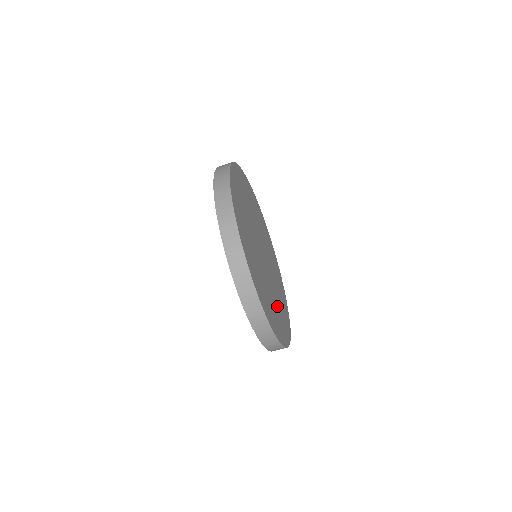
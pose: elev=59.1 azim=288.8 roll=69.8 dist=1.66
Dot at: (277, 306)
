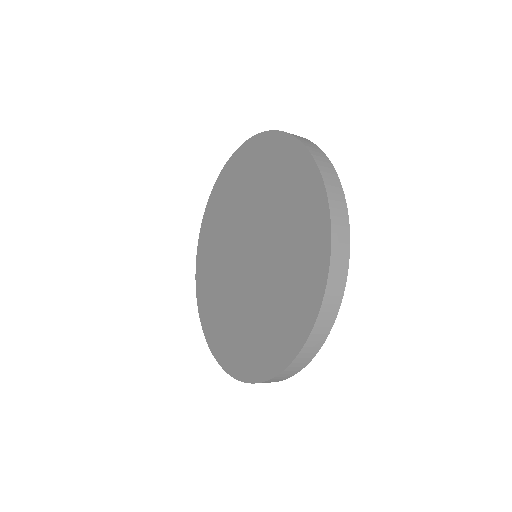
Dot at: occluded
